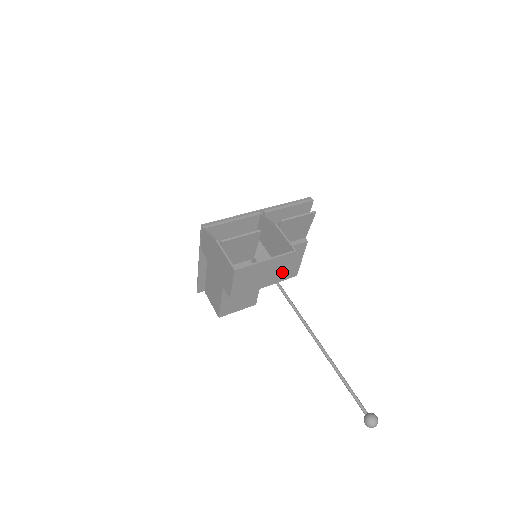
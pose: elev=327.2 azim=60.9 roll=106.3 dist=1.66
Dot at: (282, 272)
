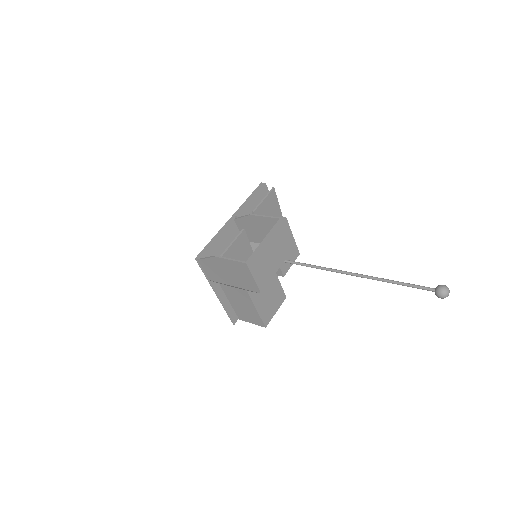
Dot at: (284, 244)
